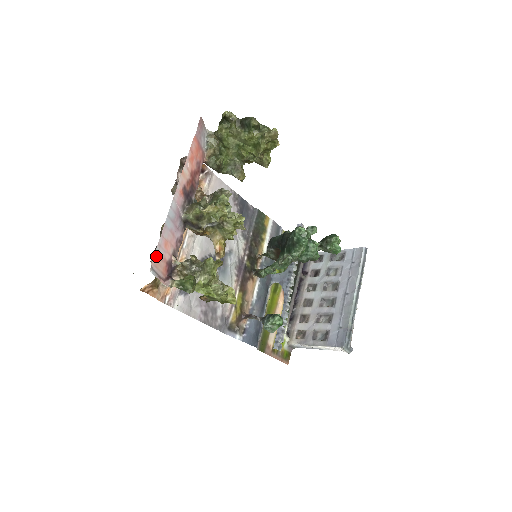
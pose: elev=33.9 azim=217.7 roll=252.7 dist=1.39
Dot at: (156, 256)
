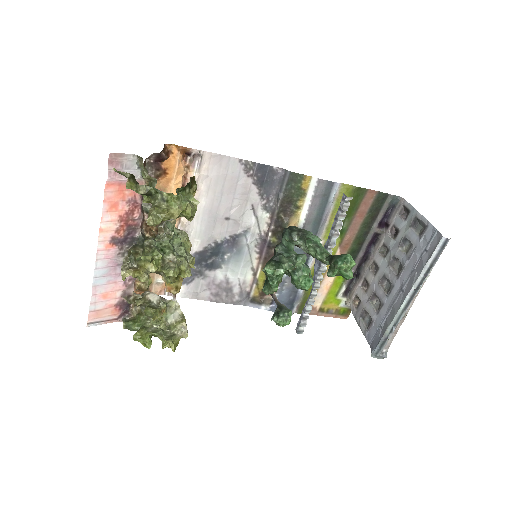
Dot at: (93, 312)
